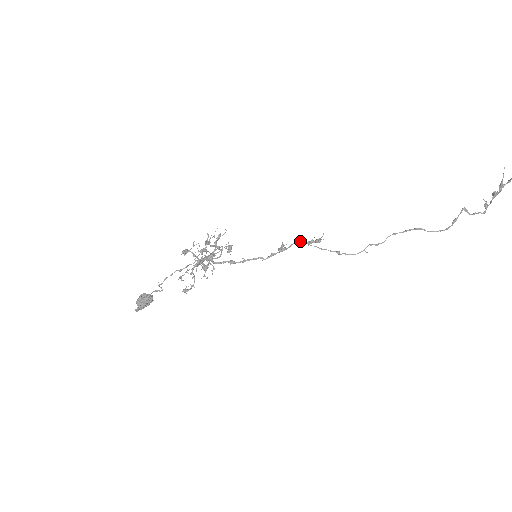
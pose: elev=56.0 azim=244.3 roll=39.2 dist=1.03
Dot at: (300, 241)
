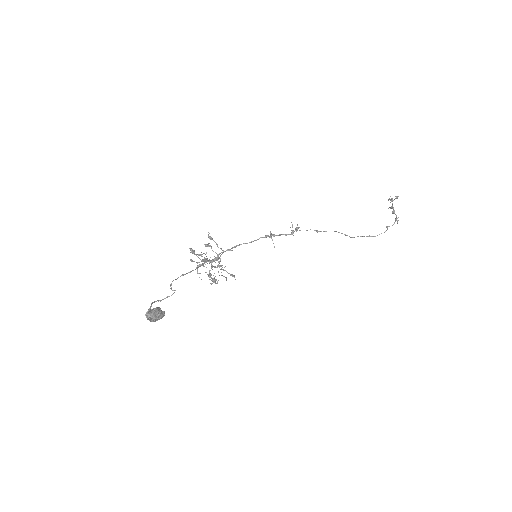
Dot at: occluded
